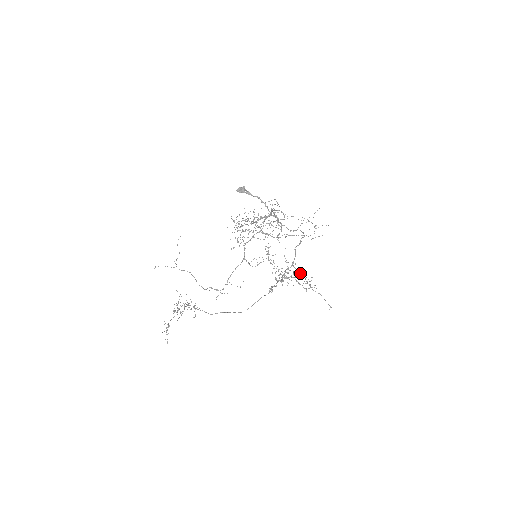
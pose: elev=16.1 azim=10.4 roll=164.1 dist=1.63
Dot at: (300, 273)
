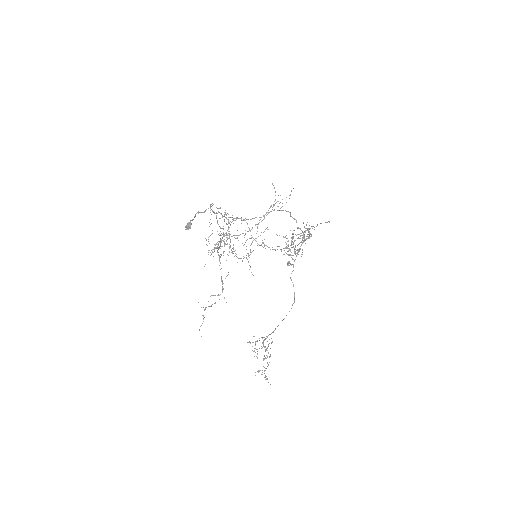
Dot at: (307, 234)
